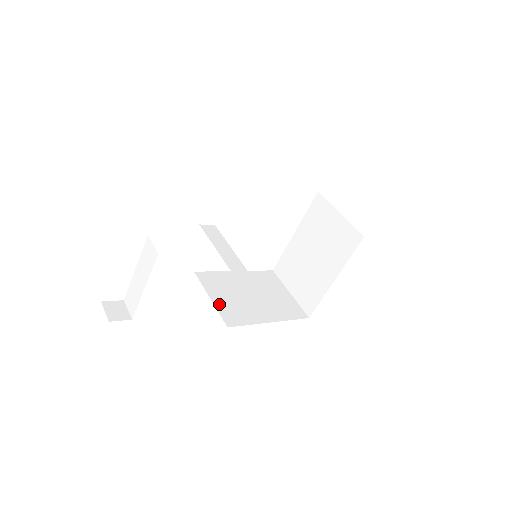
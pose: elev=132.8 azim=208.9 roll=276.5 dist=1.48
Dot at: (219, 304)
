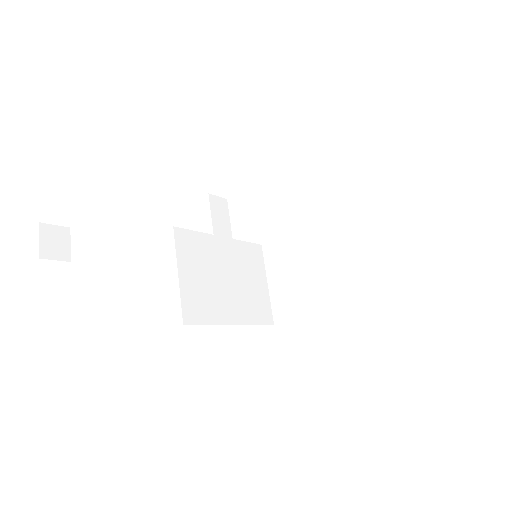
Dot at: (185, 286)
